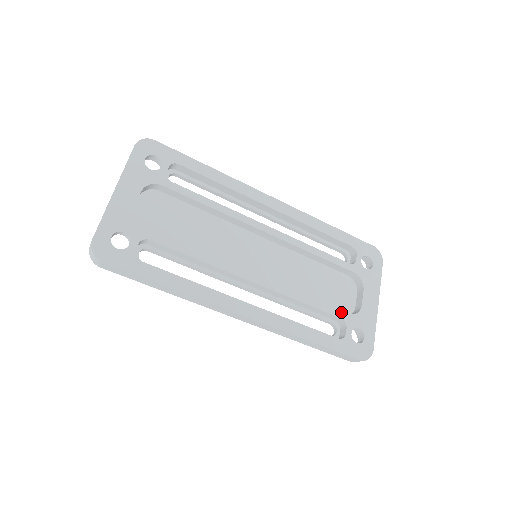
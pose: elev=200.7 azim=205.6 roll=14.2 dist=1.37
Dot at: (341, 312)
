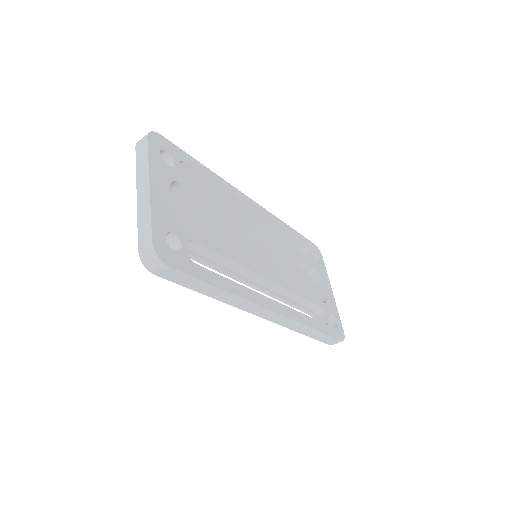
Dot at: (320, 301)
